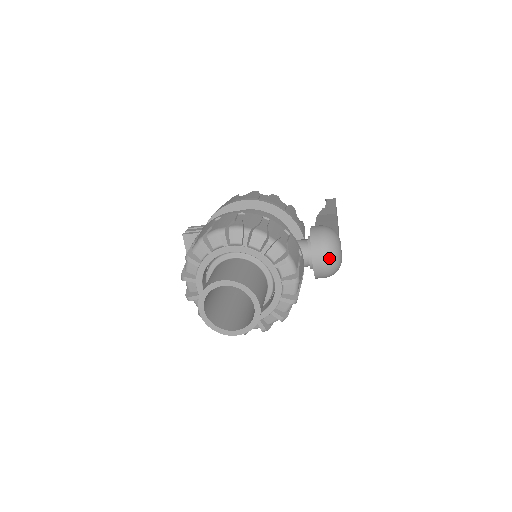
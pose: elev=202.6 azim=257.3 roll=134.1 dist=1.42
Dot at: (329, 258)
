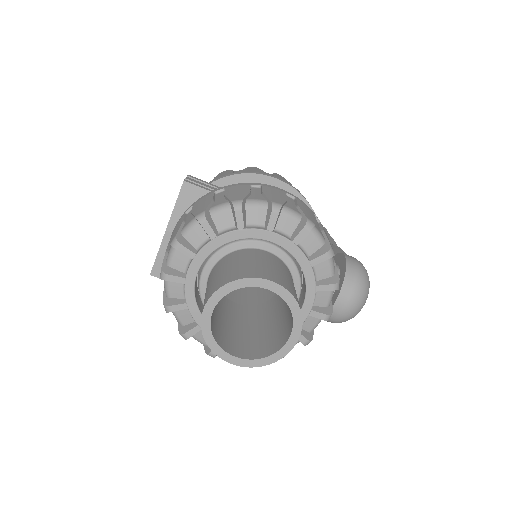
Dot at: (357, 303)
